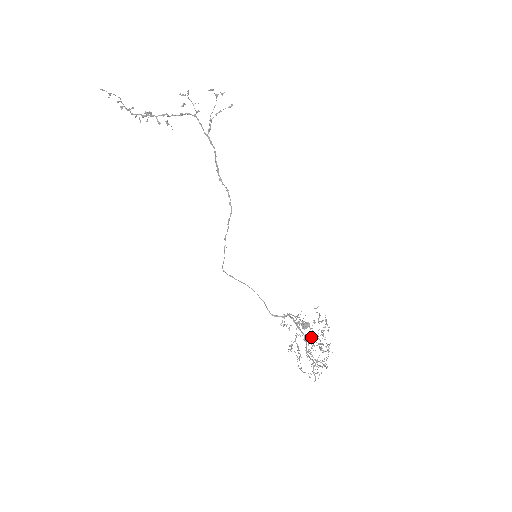
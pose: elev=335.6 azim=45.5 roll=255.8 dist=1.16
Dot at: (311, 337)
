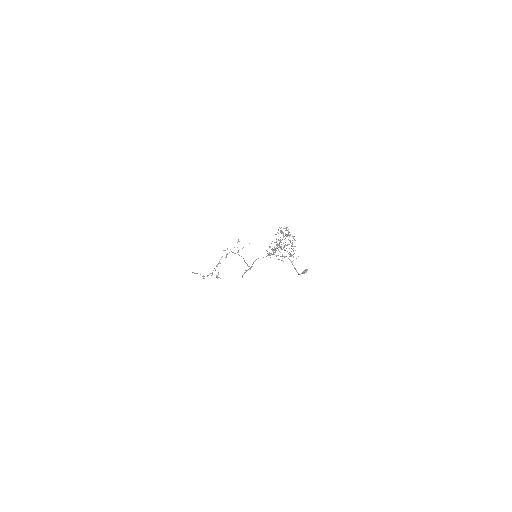
Dot at: occluded
